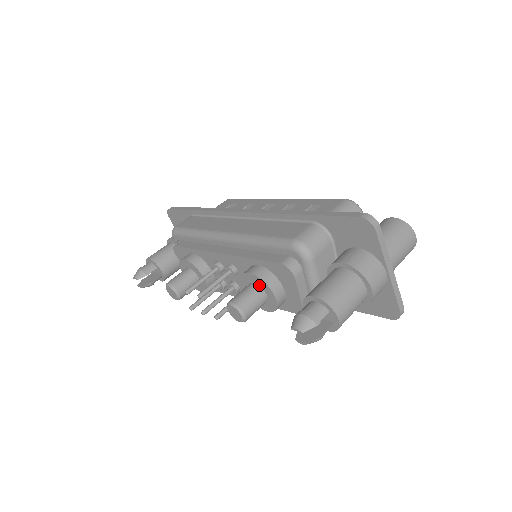
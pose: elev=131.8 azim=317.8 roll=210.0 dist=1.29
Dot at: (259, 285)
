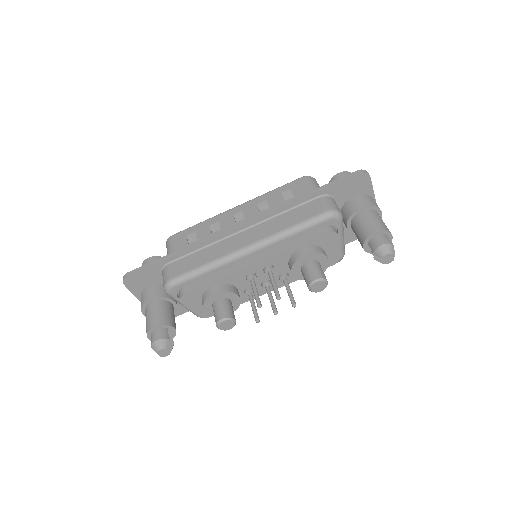
Dot at: (313, 259)
